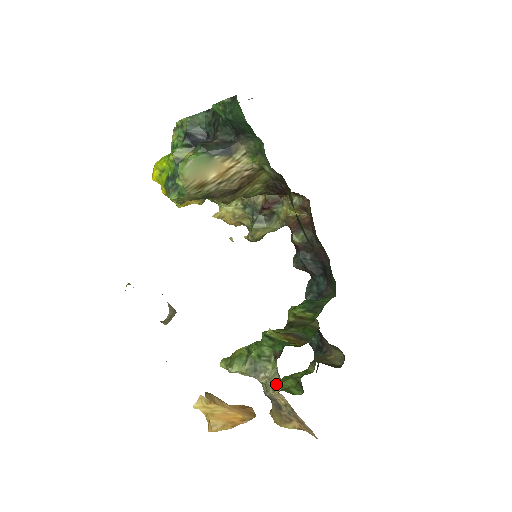
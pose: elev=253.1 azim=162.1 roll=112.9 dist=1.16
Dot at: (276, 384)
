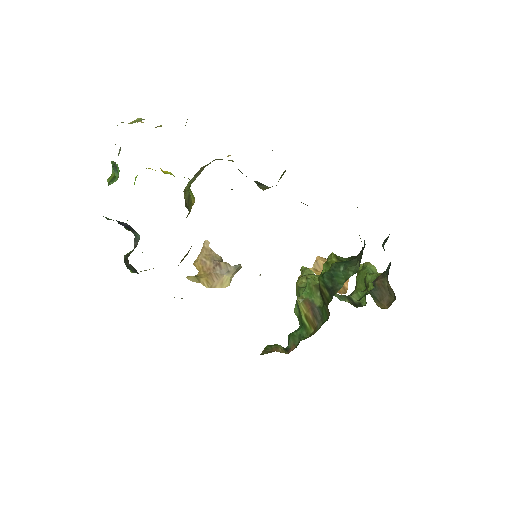
Dot at: occluded
